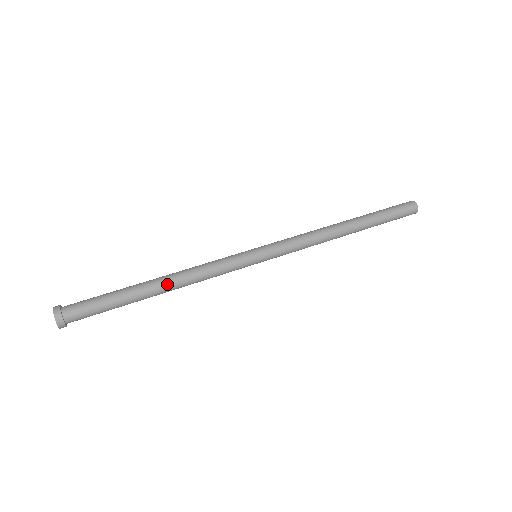
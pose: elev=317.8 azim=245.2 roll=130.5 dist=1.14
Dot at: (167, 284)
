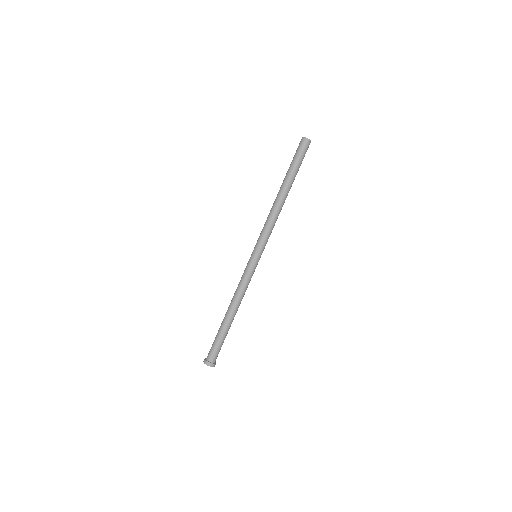
Dot at: (233, 310)
